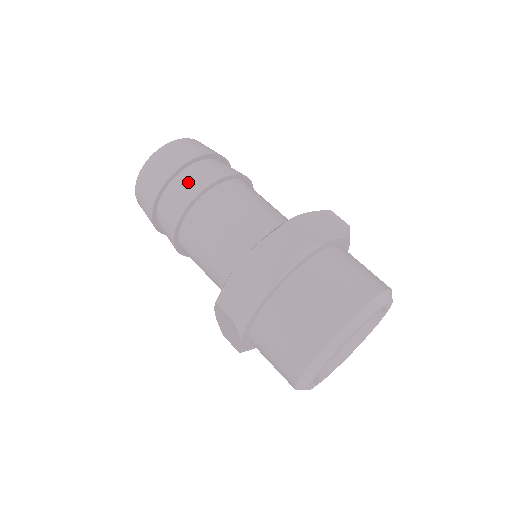
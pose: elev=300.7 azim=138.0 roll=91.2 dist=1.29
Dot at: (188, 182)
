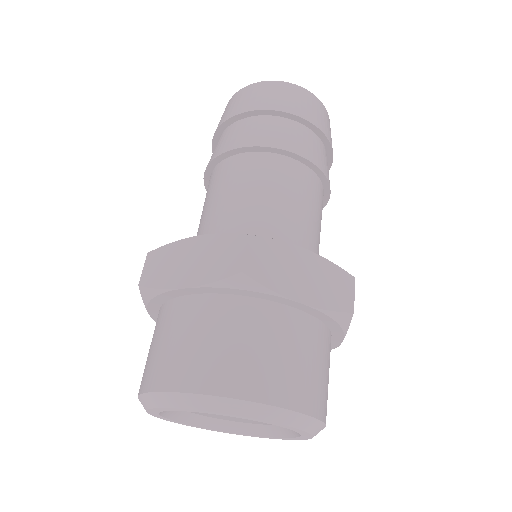
Dot at: occluded
